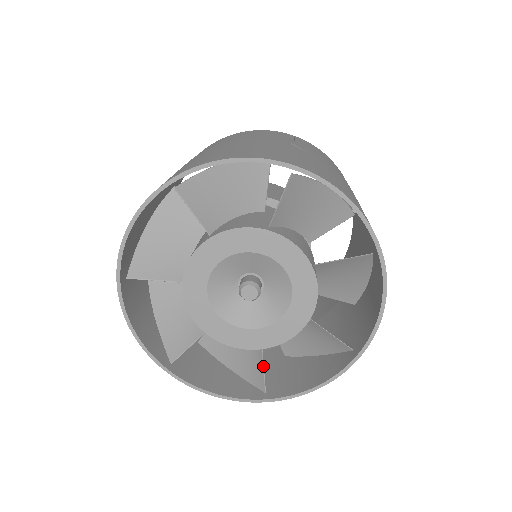
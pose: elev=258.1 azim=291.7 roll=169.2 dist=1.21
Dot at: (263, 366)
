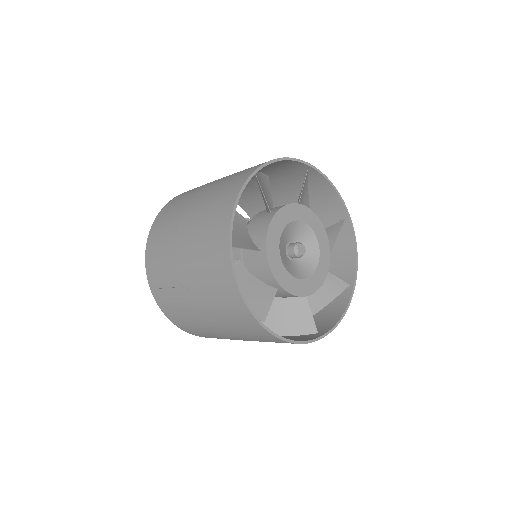
Dot at: occluded
